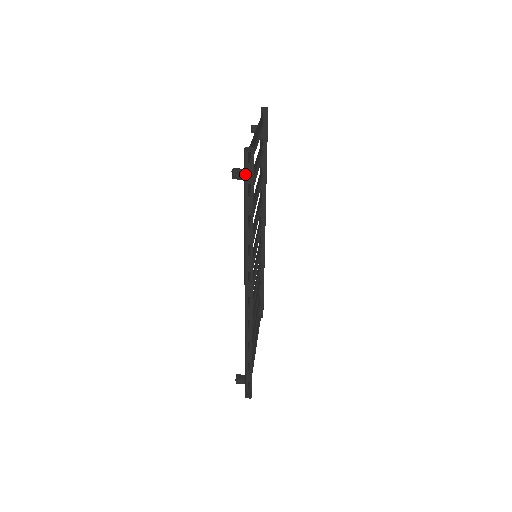
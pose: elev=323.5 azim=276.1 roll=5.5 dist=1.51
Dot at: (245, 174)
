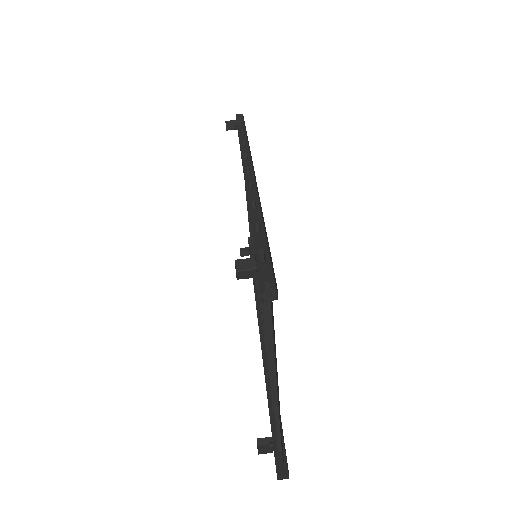
Dot at: (272, 439)
